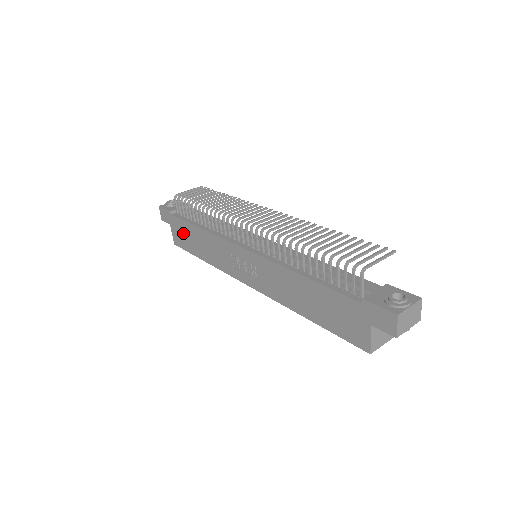
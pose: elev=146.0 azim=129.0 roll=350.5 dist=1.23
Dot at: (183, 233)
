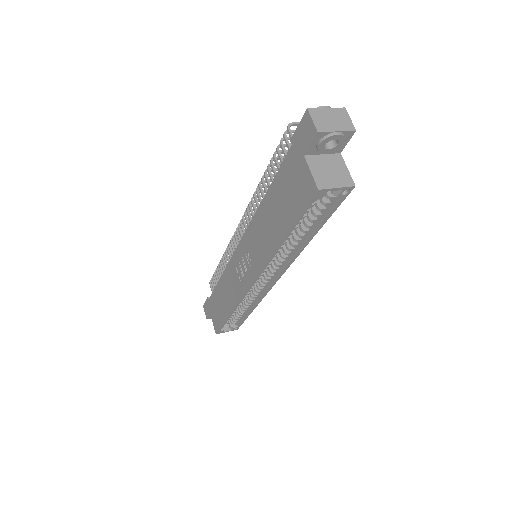
Dot at: (216, 307)
